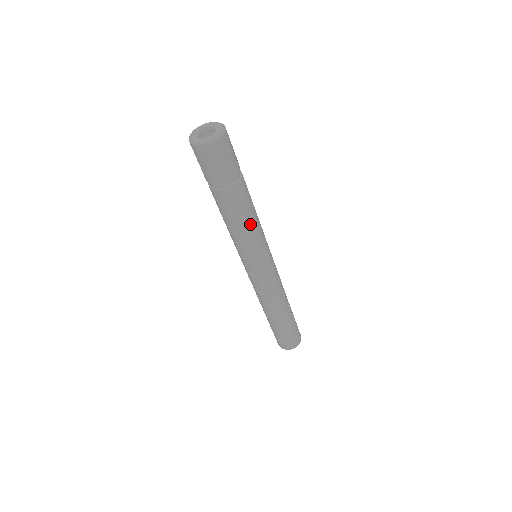
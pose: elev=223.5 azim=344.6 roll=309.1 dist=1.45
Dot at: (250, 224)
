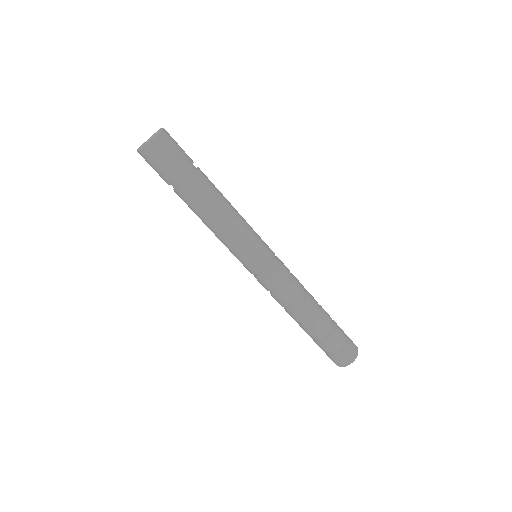
Dot at: (222, 219)
